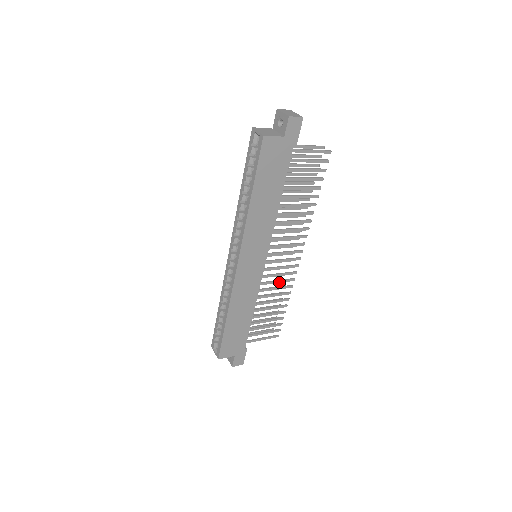
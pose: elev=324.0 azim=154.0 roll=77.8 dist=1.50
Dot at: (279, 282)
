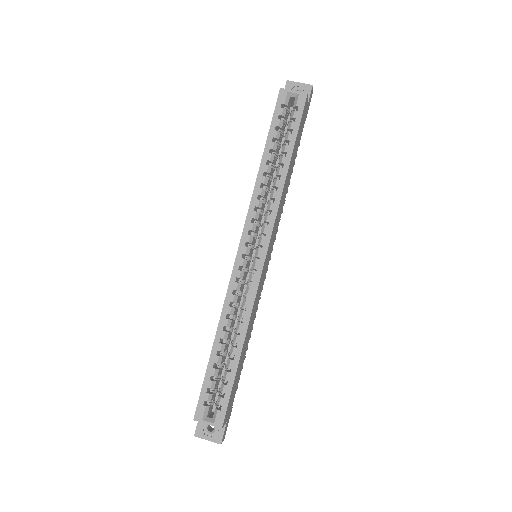
Dot at: occluded
